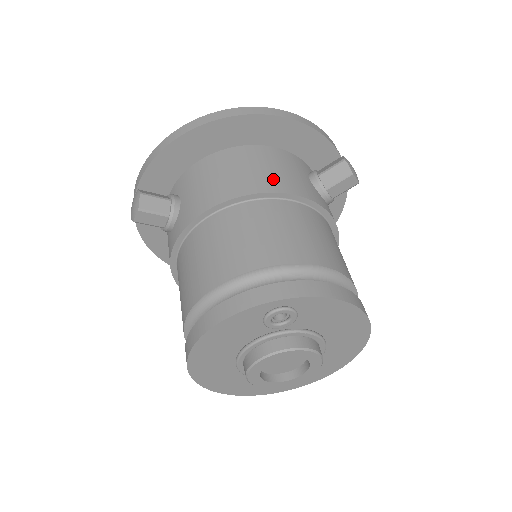
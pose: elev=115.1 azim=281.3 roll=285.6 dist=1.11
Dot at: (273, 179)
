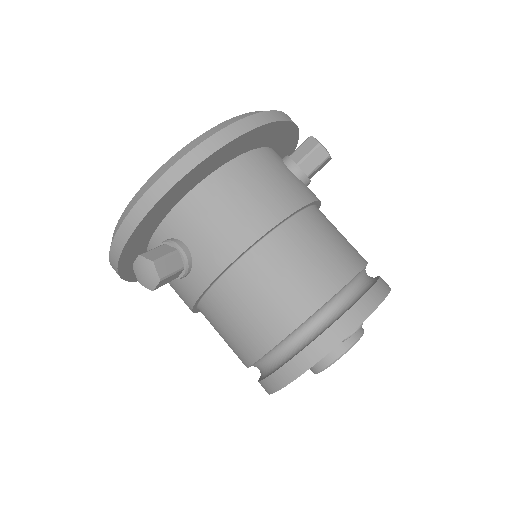
Dot at: (280, 197)
